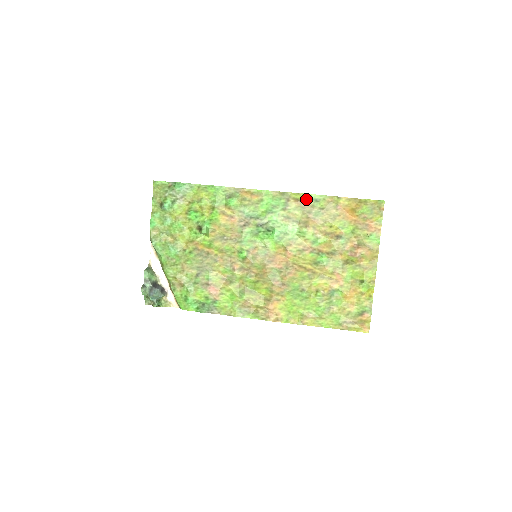
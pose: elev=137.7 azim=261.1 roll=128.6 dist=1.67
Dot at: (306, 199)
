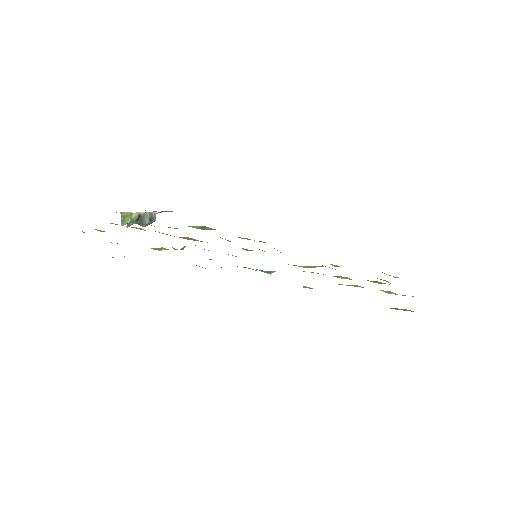
Dot at: occluded
